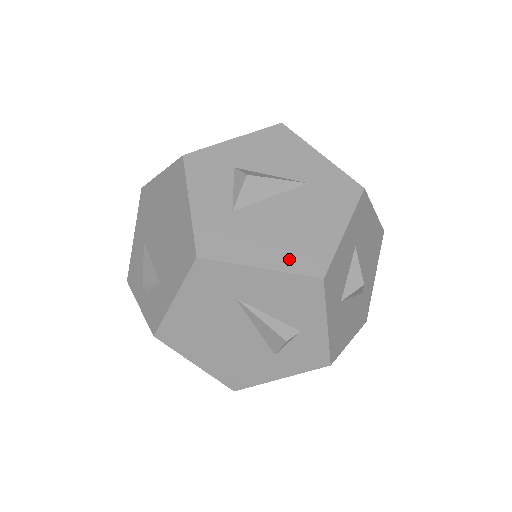
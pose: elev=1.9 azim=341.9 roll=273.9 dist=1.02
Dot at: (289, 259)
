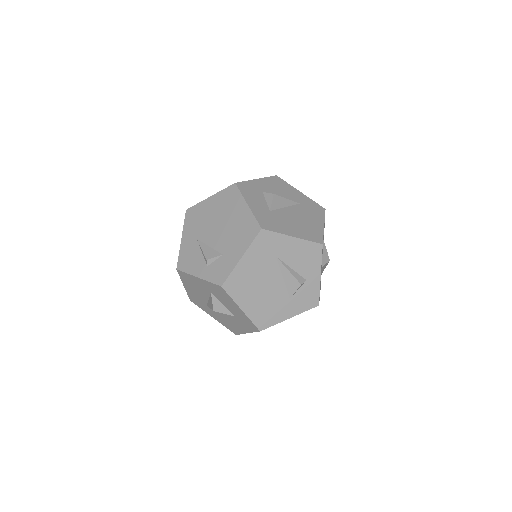
Dot at: (304, 234)
